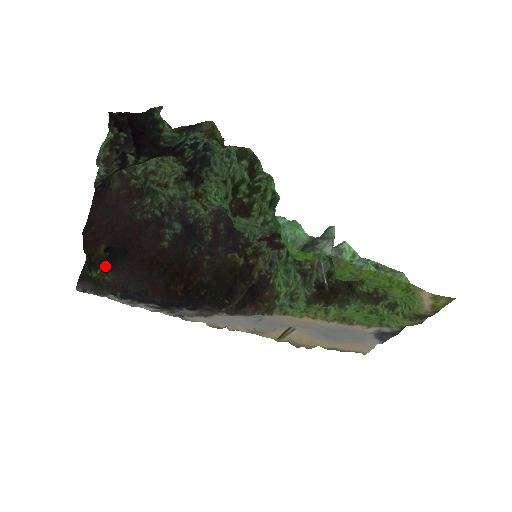
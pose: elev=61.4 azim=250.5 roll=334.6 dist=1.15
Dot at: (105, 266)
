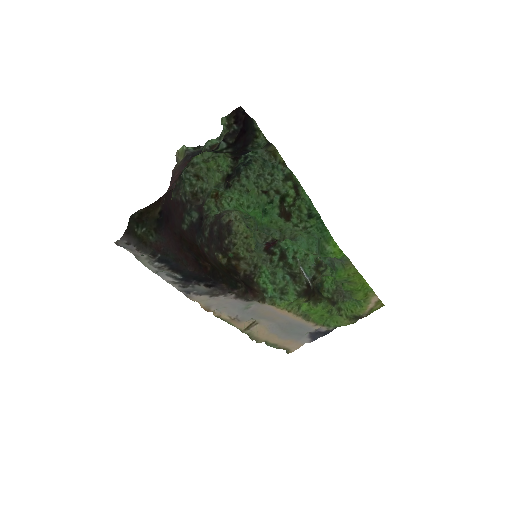
Dot at: (151, 227)
